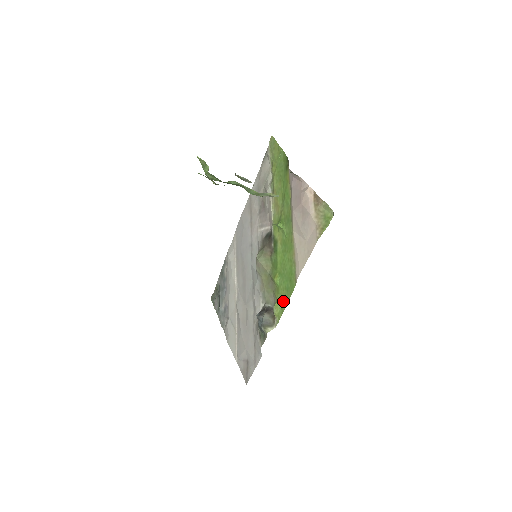
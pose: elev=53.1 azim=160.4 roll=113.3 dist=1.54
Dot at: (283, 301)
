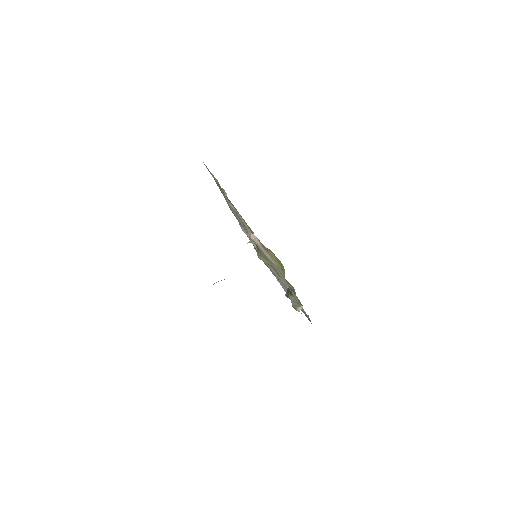
Dot at: occluded
